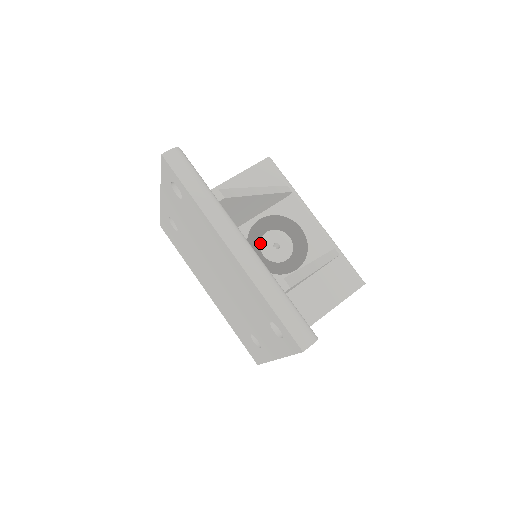
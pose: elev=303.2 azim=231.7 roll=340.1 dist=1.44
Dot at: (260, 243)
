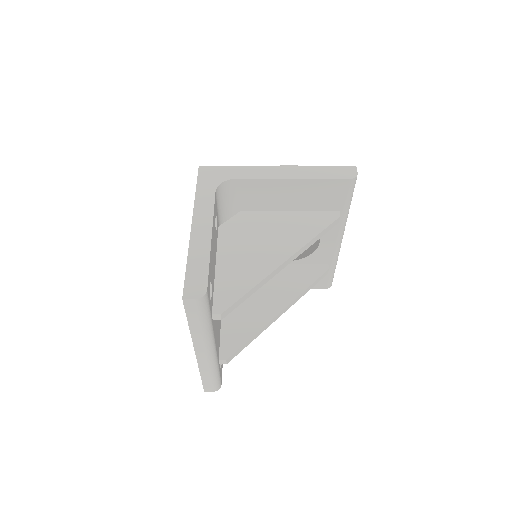
Dot at: occluded
